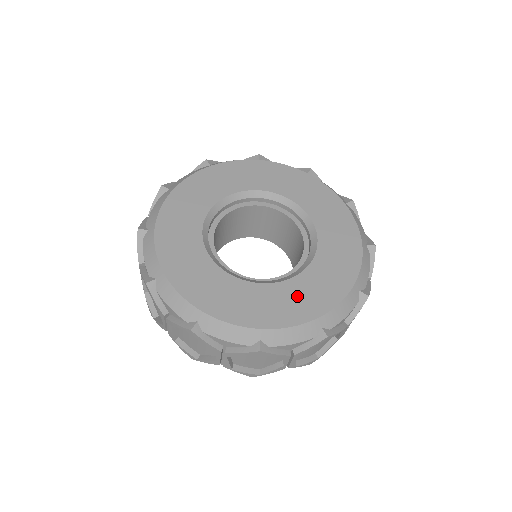
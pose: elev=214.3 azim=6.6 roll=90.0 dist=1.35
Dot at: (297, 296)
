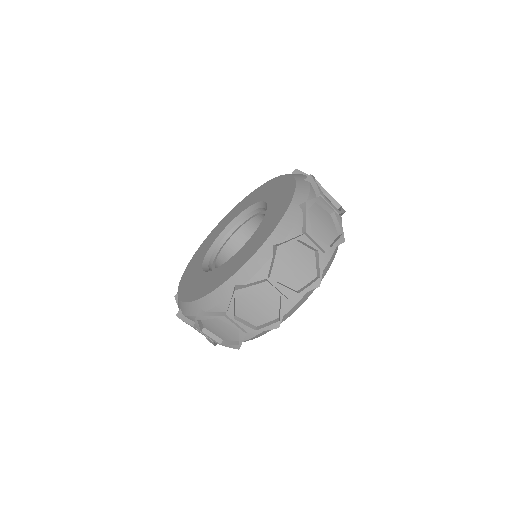
Dot at: (227, 268)
